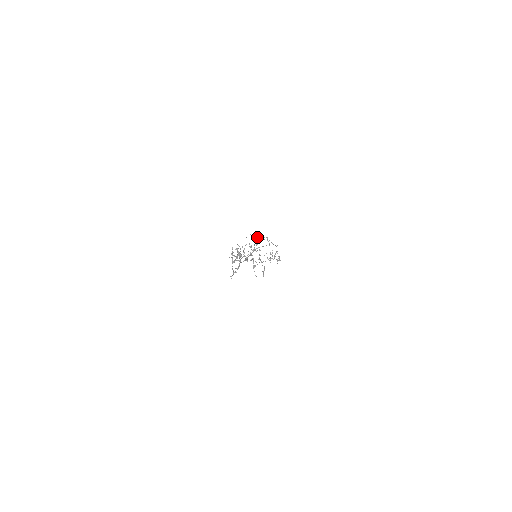
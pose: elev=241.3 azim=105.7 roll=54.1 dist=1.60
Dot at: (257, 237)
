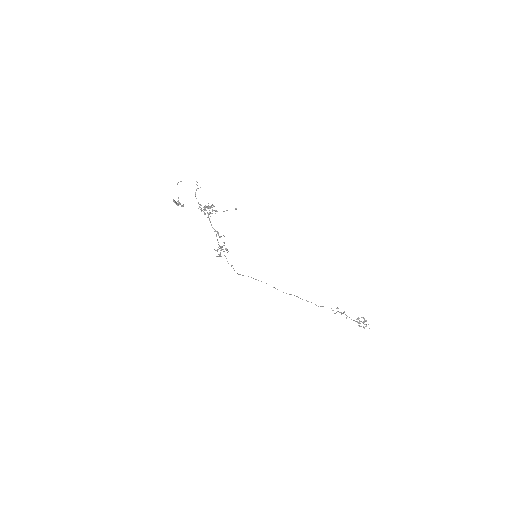
Dot at: occluded
